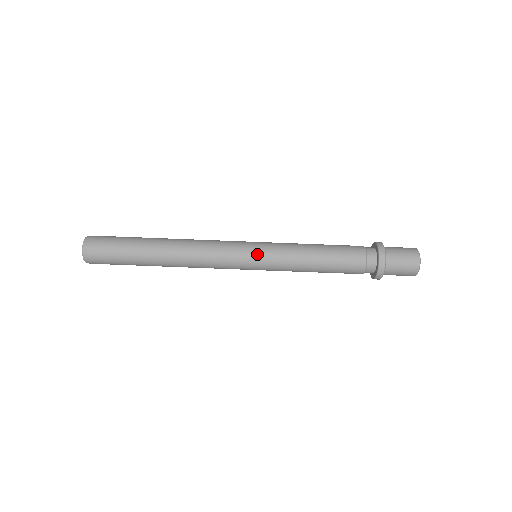
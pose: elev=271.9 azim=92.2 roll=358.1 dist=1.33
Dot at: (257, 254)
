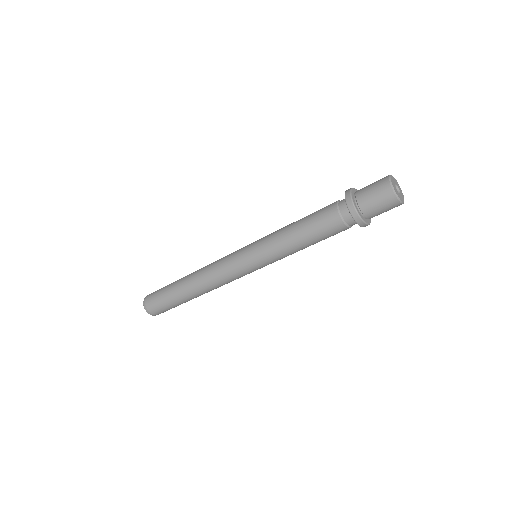
Dot at: (249, 255)
